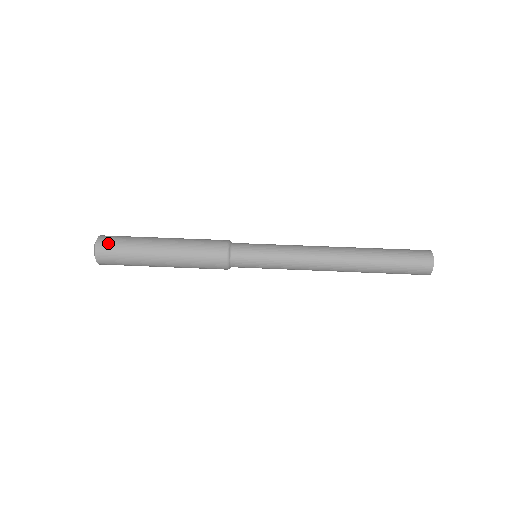
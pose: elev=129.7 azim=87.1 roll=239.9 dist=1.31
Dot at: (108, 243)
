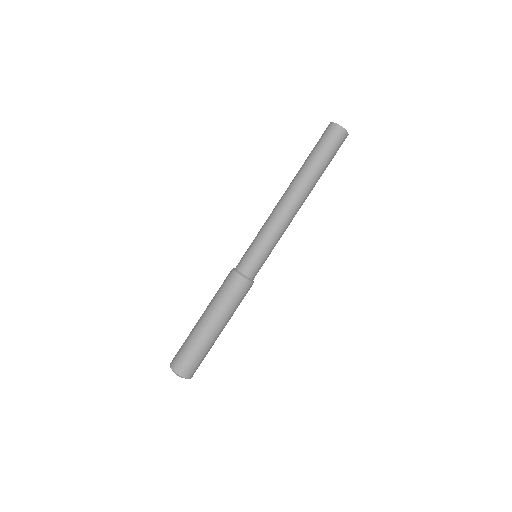
Dot at: (188, 368)
